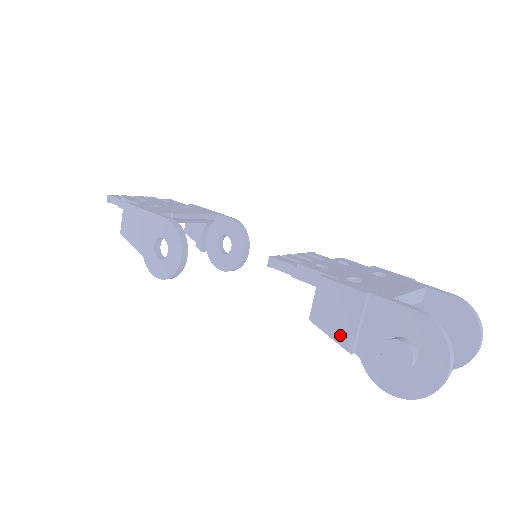
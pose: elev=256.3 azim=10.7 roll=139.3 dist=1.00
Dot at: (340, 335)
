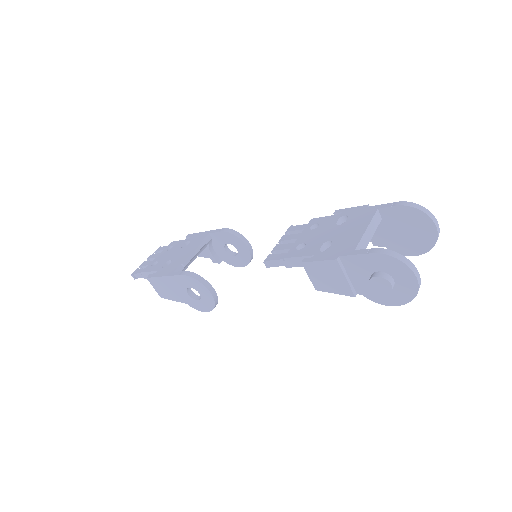
Dot at: (340, 290)
